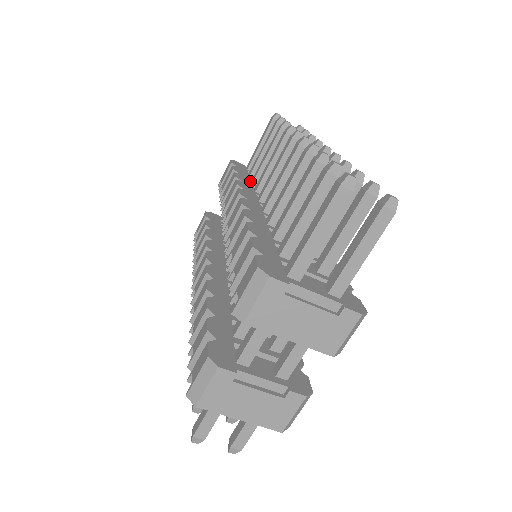
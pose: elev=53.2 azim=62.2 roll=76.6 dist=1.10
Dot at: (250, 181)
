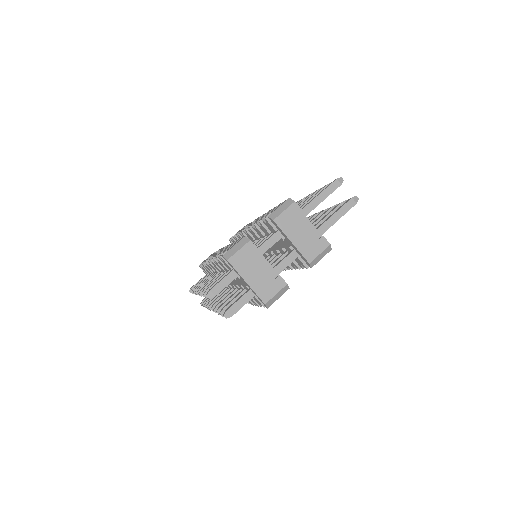
Dot at: occluded
